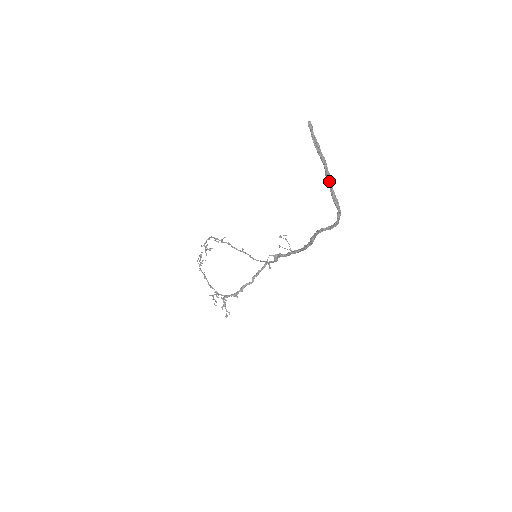
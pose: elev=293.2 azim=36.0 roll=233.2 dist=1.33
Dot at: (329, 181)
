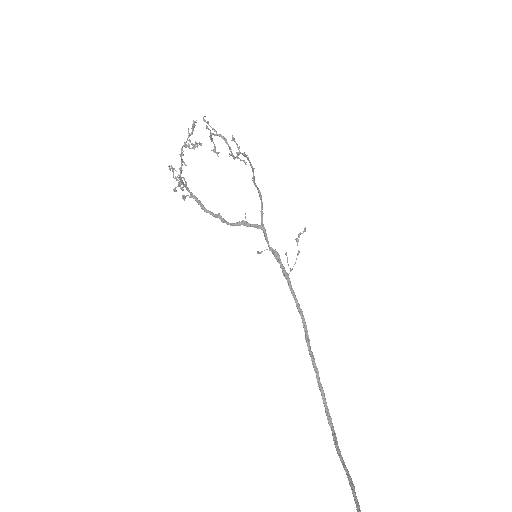
Dot at: (343, 465)
